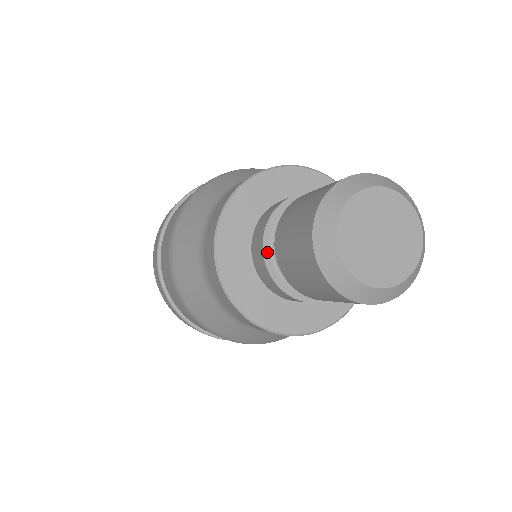
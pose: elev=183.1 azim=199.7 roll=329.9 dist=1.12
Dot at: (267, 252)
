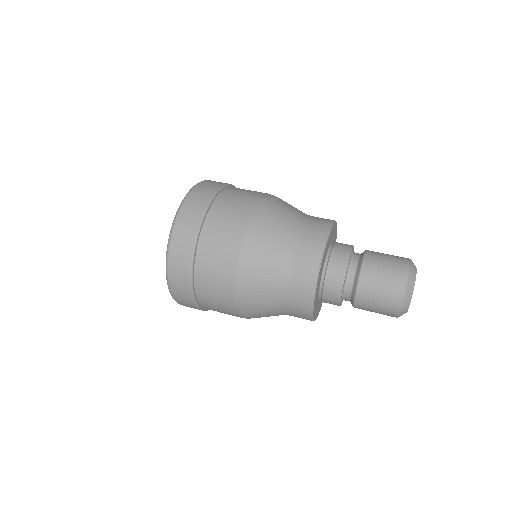
Dot at: (341, 297)
